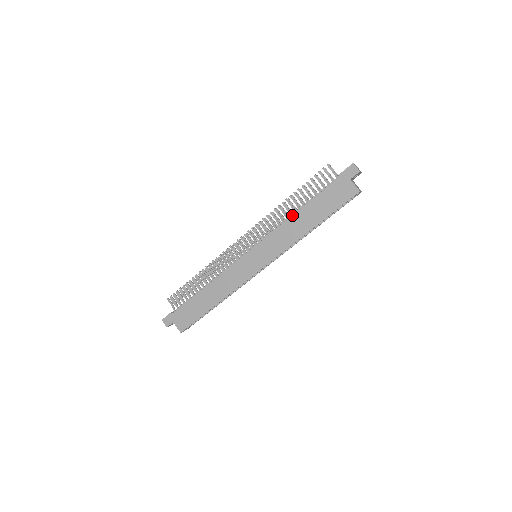
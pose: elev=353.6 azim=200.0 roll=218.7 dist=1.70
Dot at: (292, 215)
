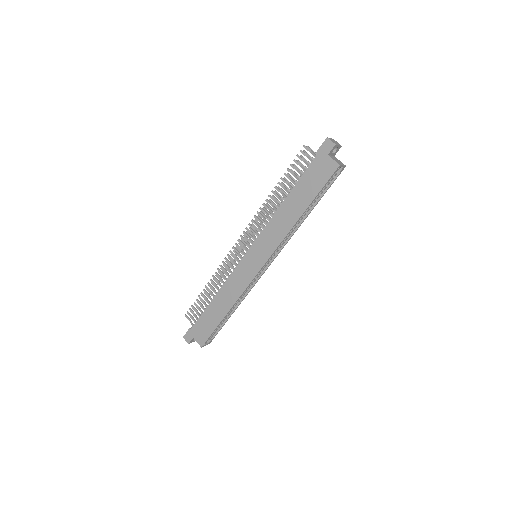
Dot at: (279, 206)
